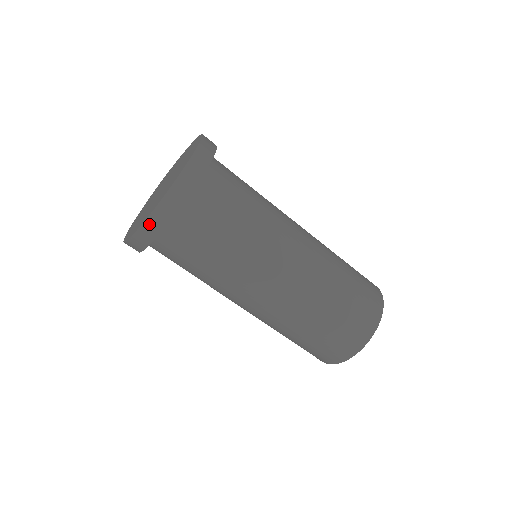
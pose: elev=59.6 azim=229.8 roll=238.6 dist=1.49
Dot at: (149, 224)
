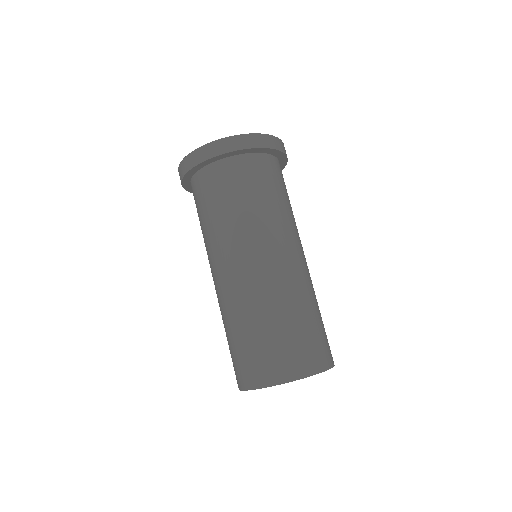
Dot at: (255, 137)
